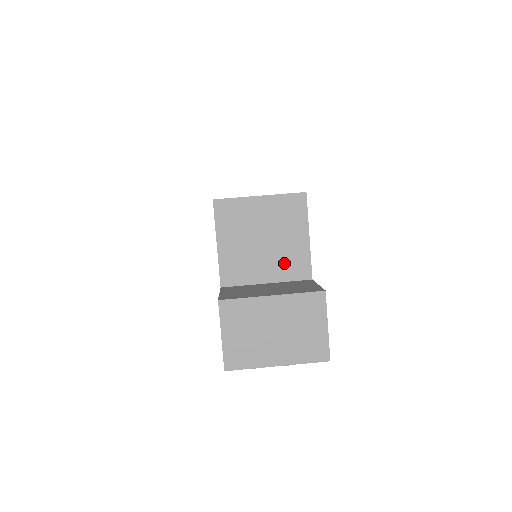
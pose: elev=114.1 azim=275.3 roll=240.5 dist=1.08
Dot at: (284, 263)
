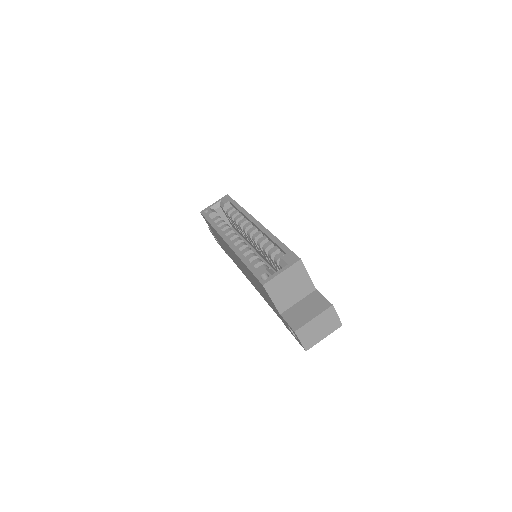
Dot at: (302, 290)
